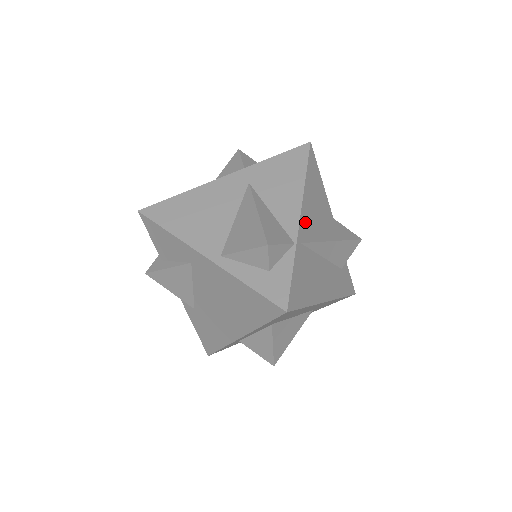
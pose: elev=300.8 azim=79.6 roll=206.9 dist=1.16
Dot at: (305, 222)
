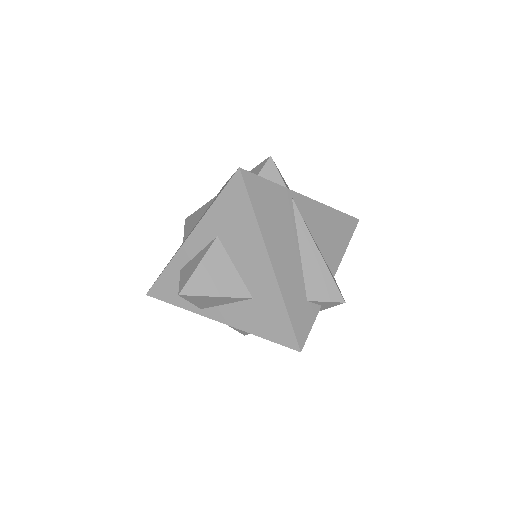
Dot at: (308, 207)
